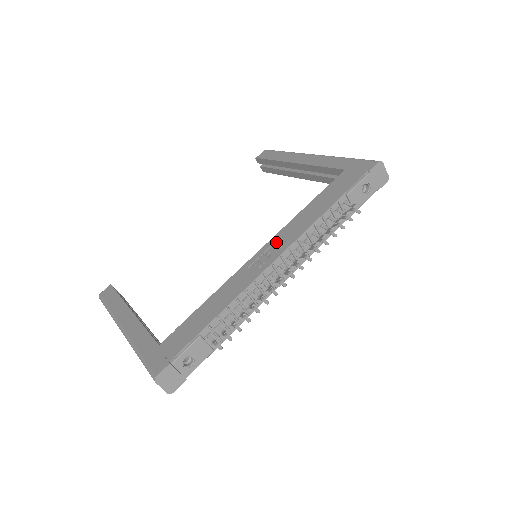
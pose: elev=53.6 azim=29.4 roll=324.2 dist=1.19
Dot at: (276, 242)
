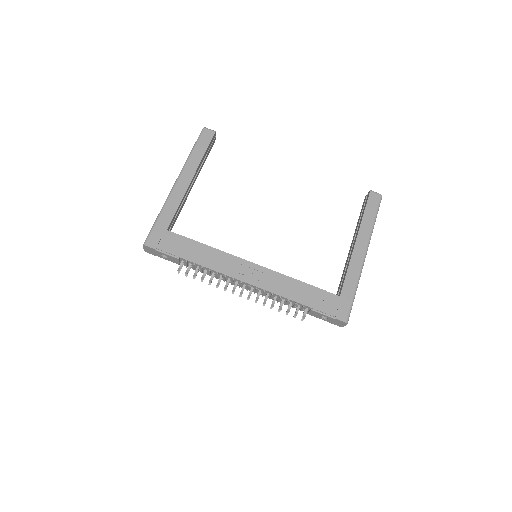
Dot at: (262, 273)
